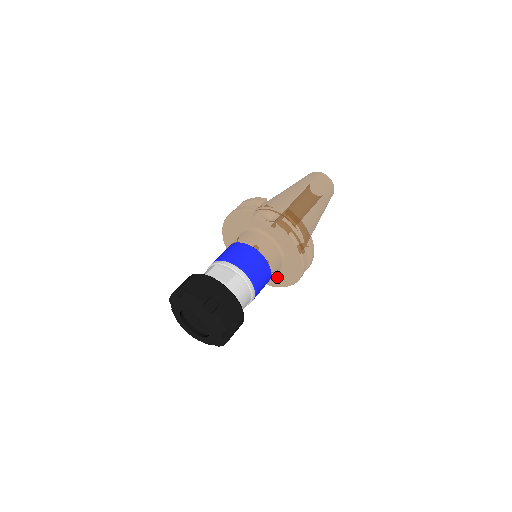
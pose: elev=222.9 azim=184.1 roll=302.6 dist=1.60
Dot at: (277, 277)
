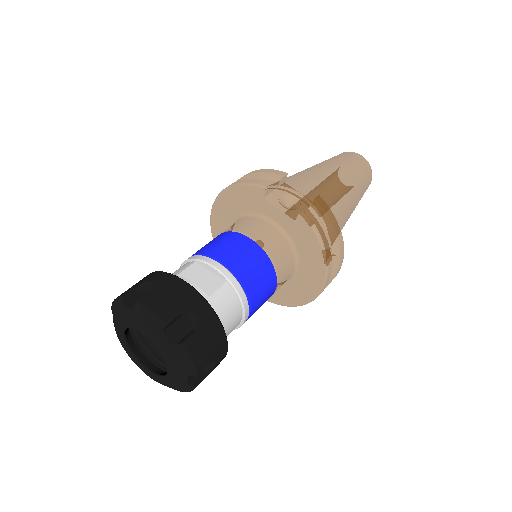
Dot at: (279, 291)
